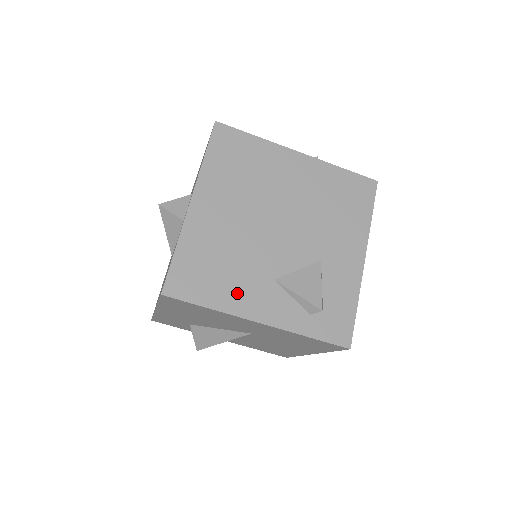
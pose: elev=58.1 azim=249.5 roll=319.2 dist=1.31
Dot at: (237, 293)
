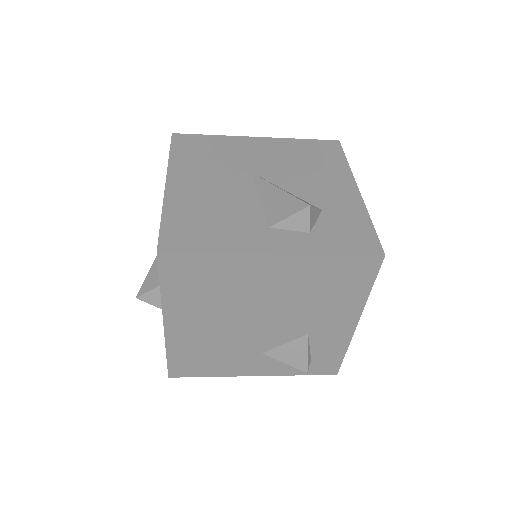
Dot at: (230, 366)
